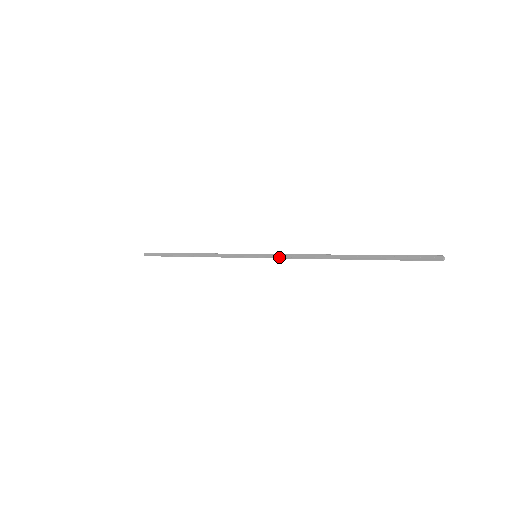
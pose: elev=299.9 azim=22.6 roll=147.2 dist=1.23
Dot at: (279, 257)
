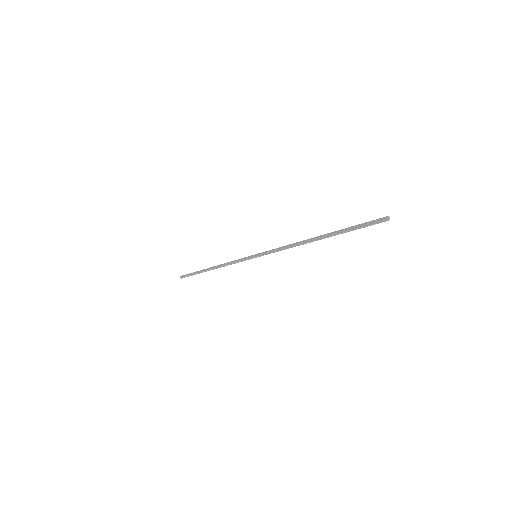
Dot at: (271, 252)
